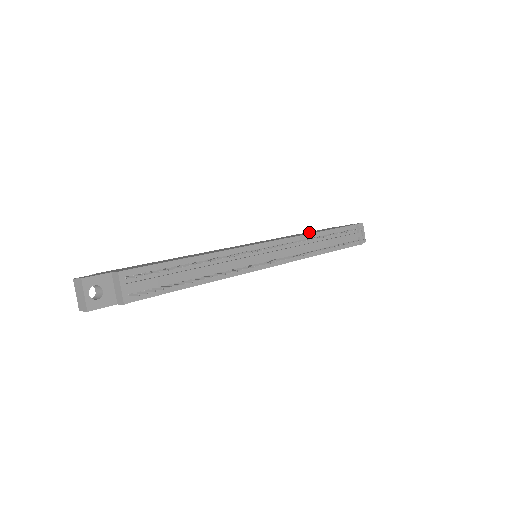
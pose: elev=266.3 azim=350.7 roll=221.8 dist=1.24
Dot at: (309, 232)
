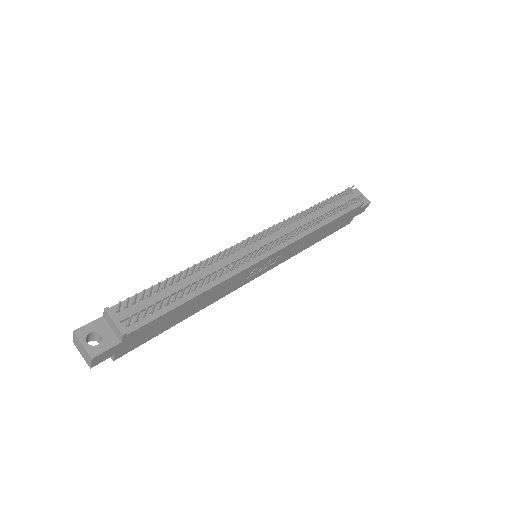
Dot at: occluded
